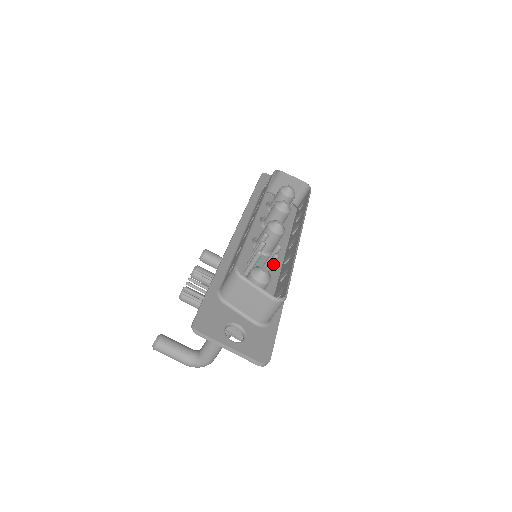
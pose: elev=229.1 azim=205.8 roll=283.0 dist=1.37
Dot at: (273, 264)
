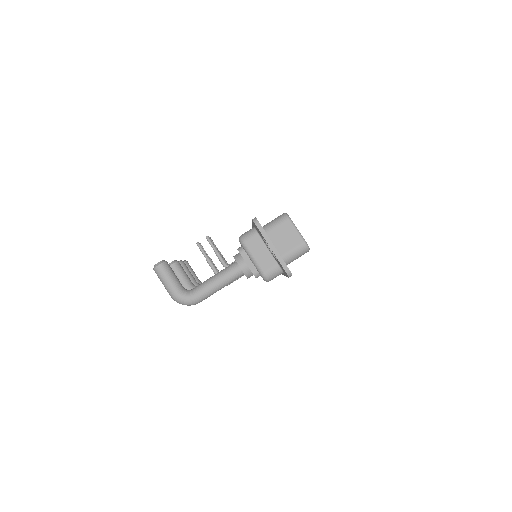
Dot at: occluded
